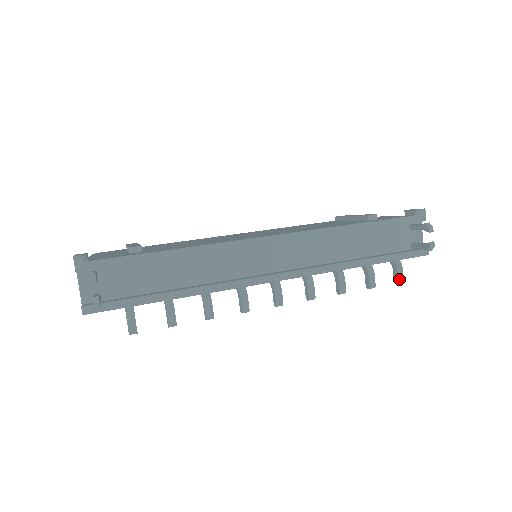
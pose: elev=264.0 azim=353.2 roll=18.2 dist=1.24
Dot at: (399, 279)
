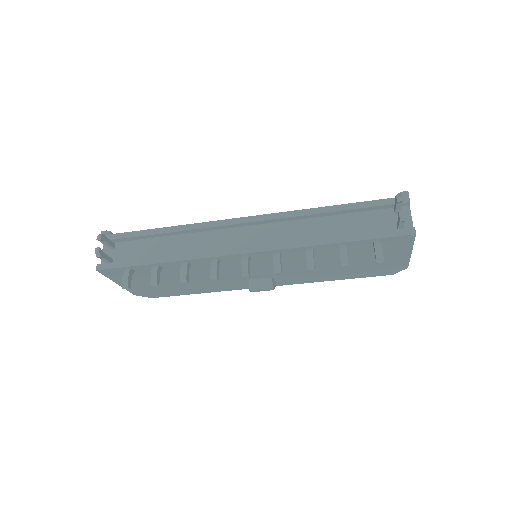
Dot at: (378, 257)
